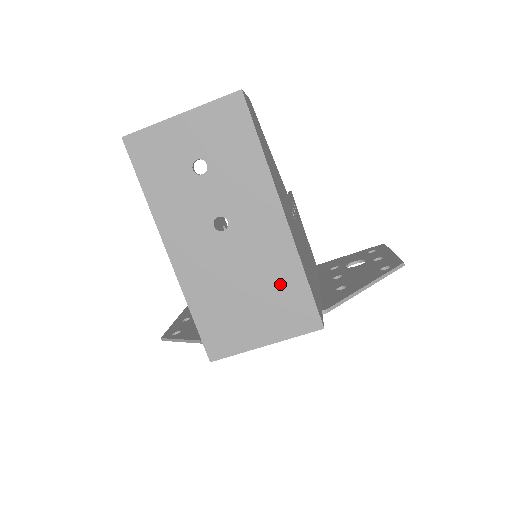
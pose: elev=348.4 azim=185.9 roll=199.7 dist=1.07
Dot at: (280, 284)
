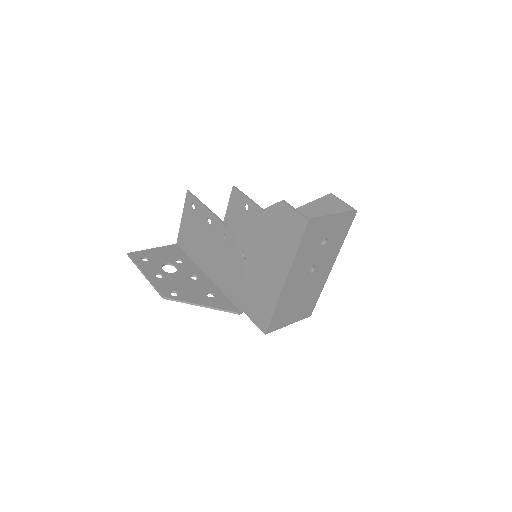
Dot at: (311, 298)
